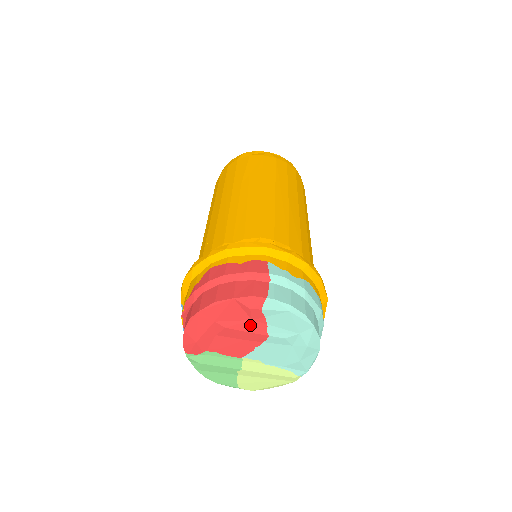
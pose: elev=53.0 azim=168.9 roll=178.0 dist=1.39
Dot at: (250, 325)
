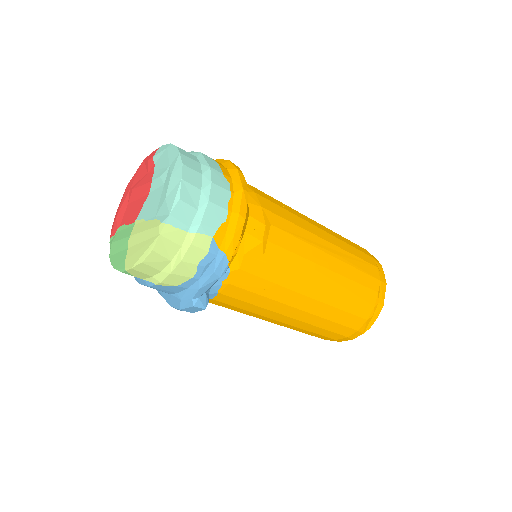
Dot at: (145, 178)
